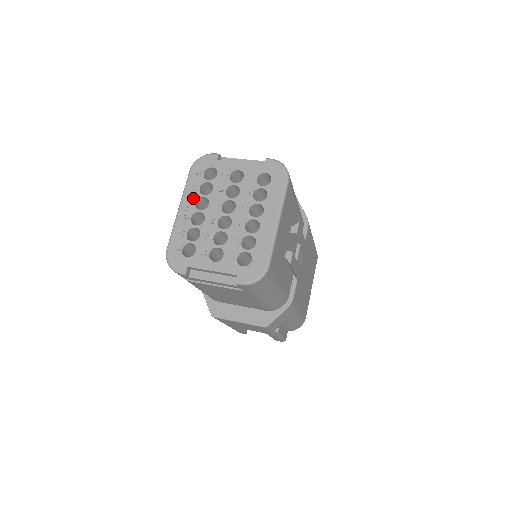
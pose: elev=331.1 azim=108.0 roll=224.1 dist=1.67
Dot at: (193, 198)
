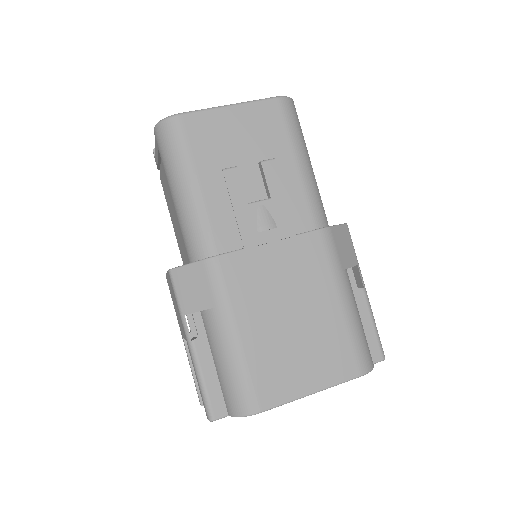
Dot at: occluded
